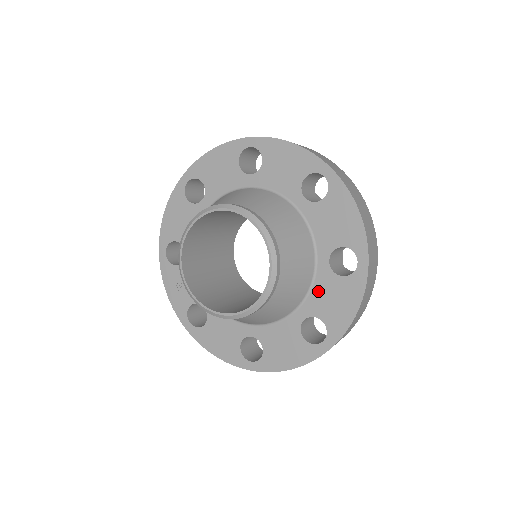
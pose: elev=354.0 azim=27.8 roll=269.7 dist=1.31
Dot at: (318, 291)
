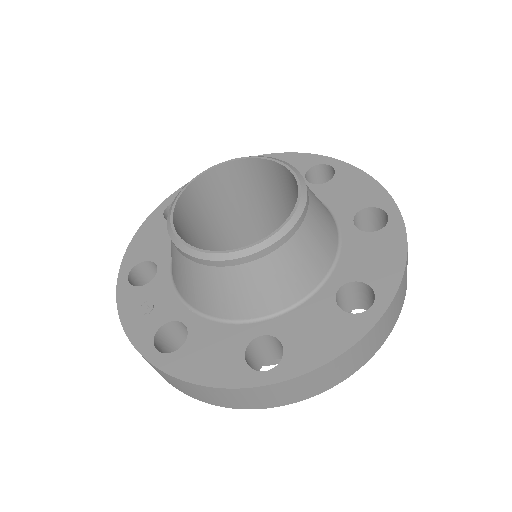
Dot at: (349, 254)
